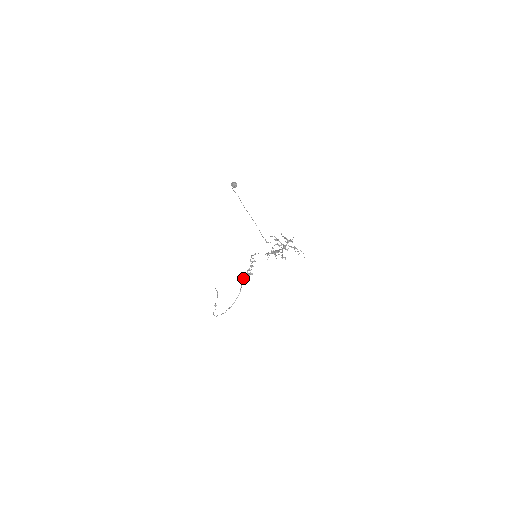
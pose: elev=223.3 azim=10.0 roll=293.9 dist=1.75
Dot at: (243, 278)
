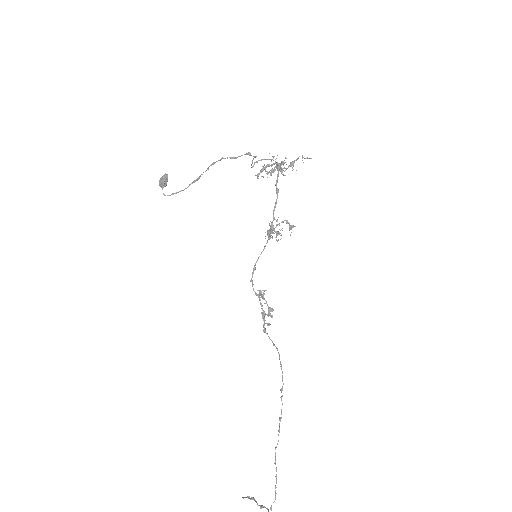
Dot at: (265, 330)
